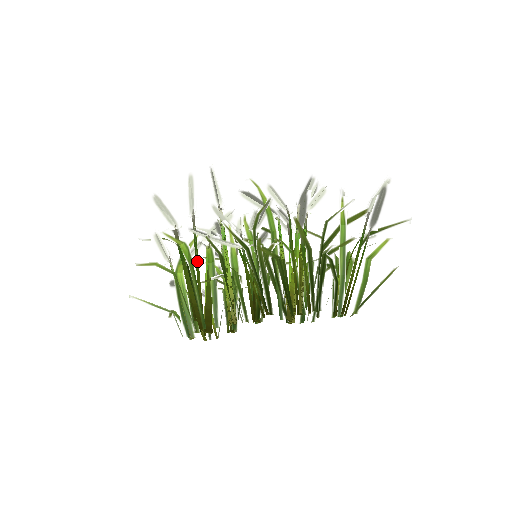
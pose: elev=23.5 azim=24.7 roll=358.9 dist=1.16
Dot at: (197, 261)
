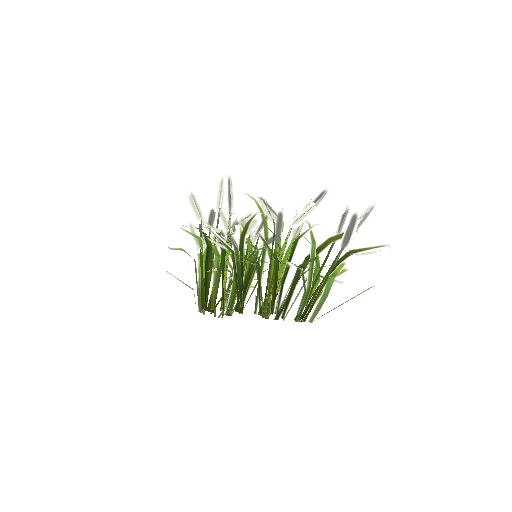
Dot at: occluded
